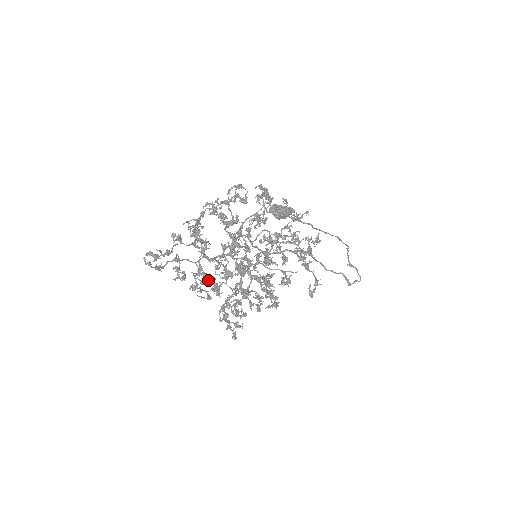
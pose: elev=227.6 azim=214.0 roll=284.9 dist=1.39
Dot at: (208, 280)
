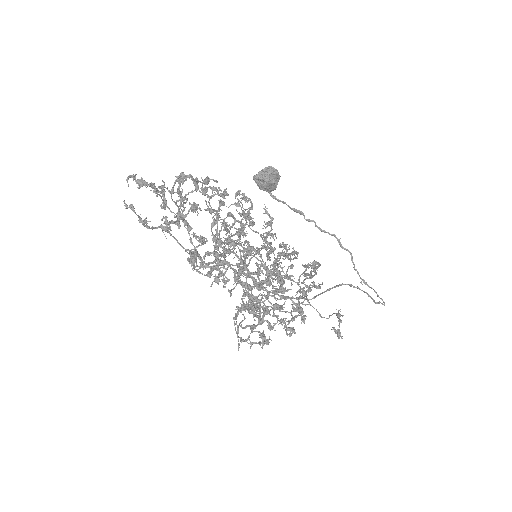
Dot at: (207, 273)
